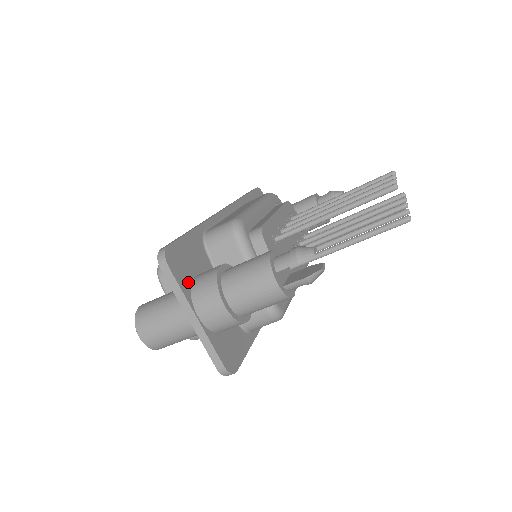
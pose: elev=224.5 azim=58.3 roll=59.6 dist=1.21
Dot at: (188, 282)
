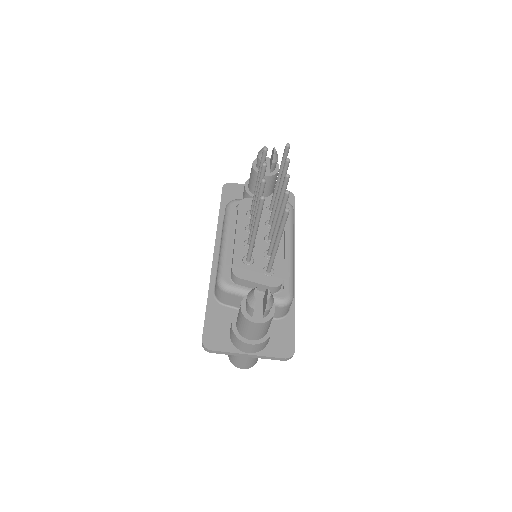
Dot at: (228, 342)
